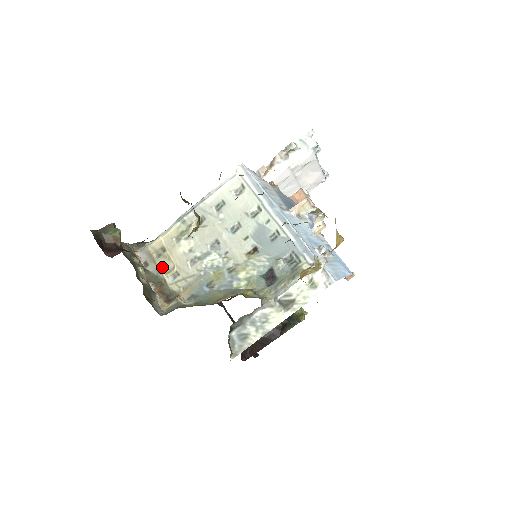
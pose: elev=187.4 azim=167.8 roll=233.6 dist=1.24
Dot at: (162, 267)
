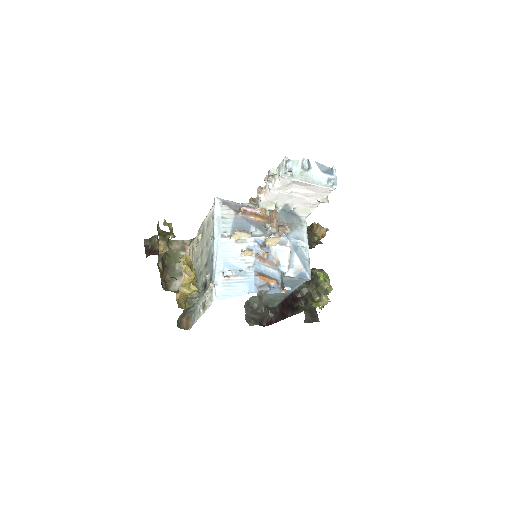
Dot at: (191, 260)
